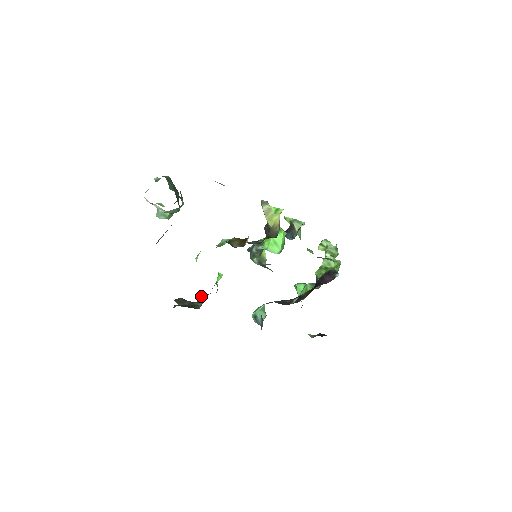
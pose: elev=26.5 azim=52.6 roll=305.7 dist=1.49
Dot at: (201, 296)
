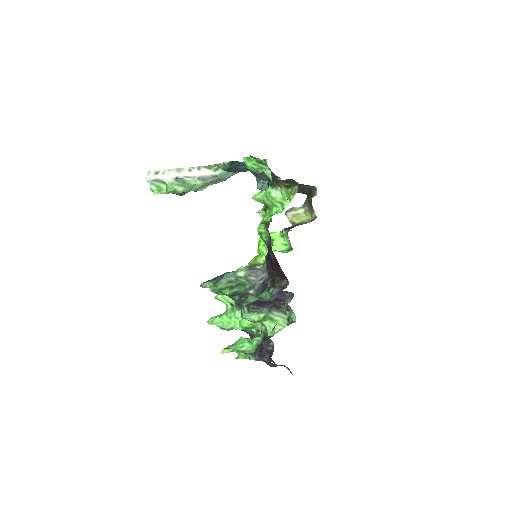
Dot at: occluded
